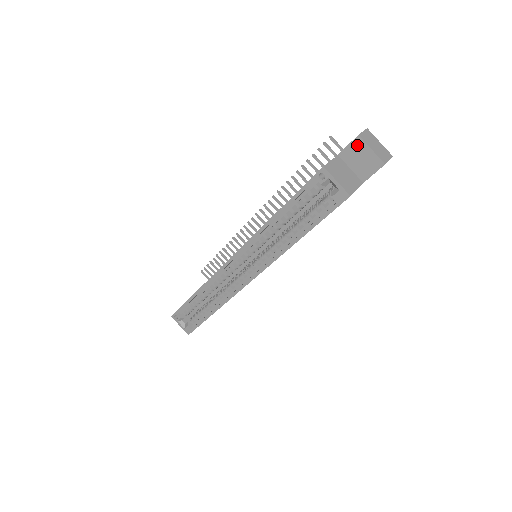
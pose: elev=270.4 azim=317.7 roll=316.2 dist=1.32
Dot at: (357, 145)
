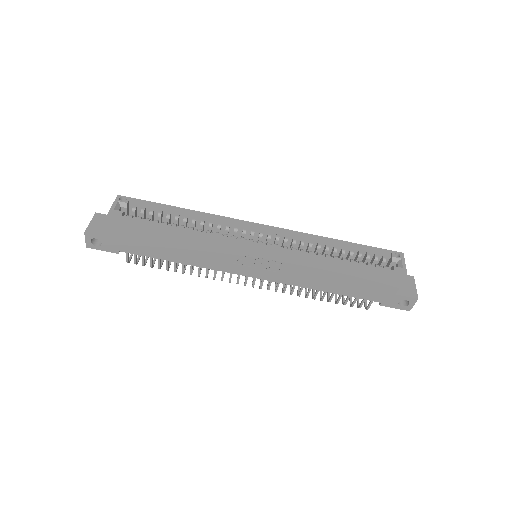
Dot at: (409, 279)
